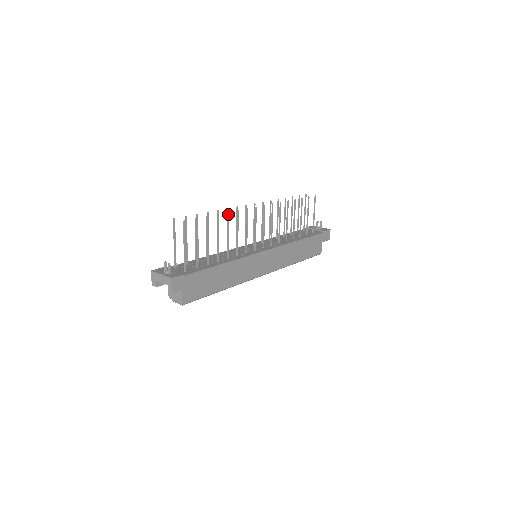
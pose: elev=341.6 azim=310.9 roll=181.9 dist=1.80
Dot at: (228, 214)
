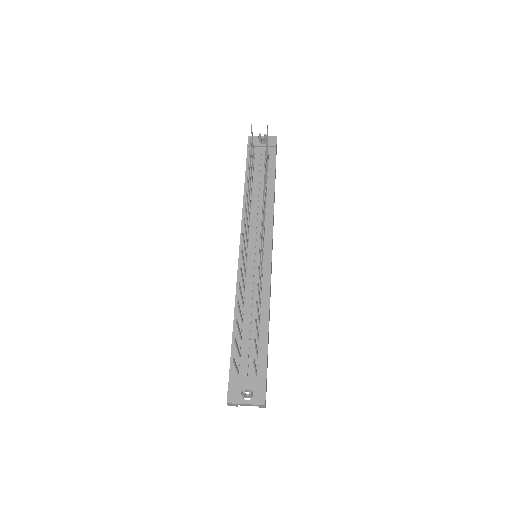
Dot at: (258, 285)
